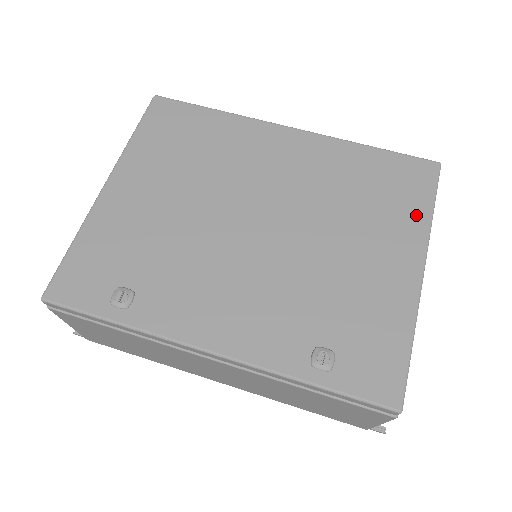
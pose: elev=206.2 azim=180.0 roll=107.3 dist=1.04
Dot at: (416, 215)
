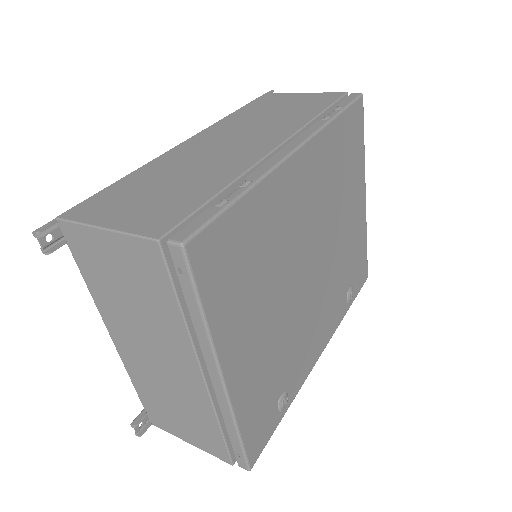
Dot at: (361, 160)
